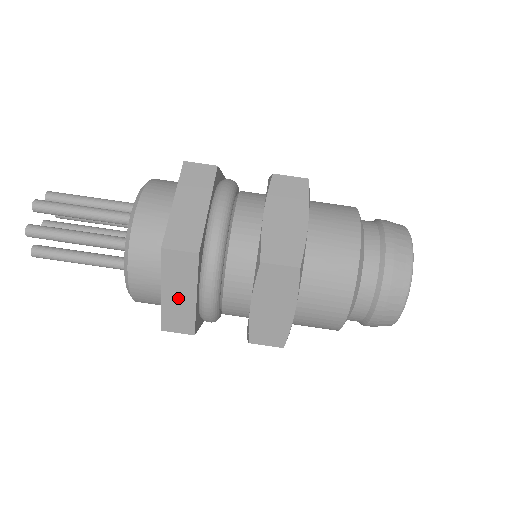
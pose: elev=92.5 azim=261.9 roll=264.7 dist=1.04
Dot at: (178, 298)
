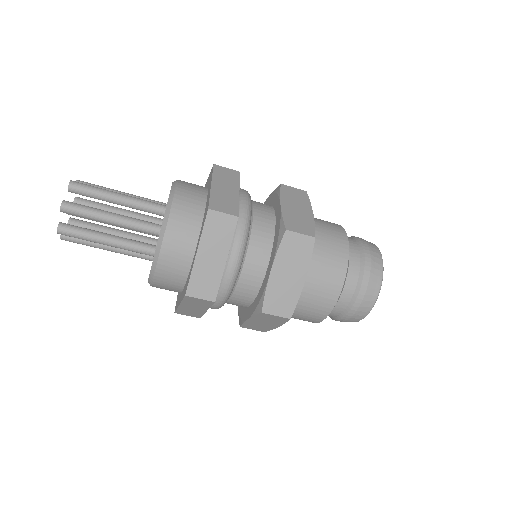
Dot at: (192, 308)
